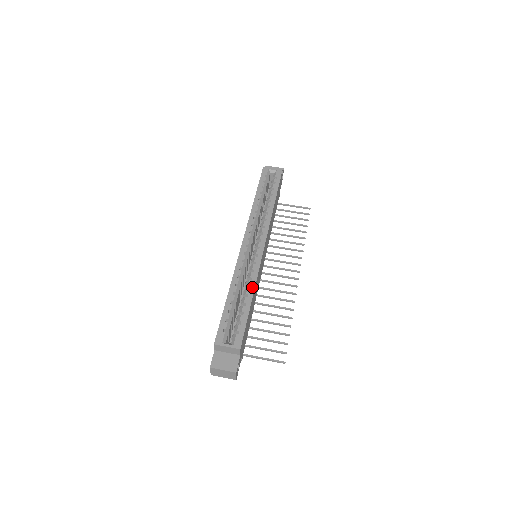
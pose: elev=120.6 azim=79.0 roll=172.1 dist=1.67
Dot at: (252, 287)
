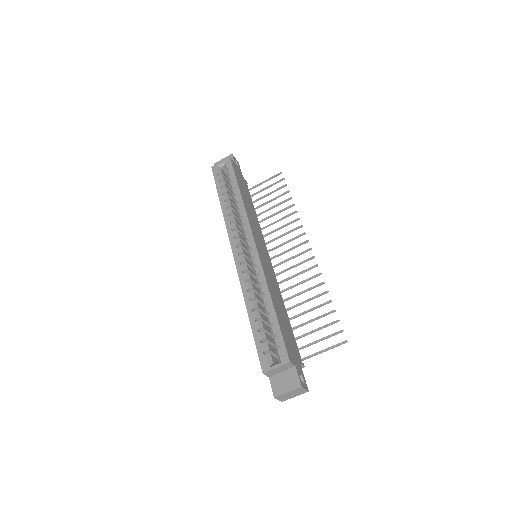
Dot at: (266, 292)
